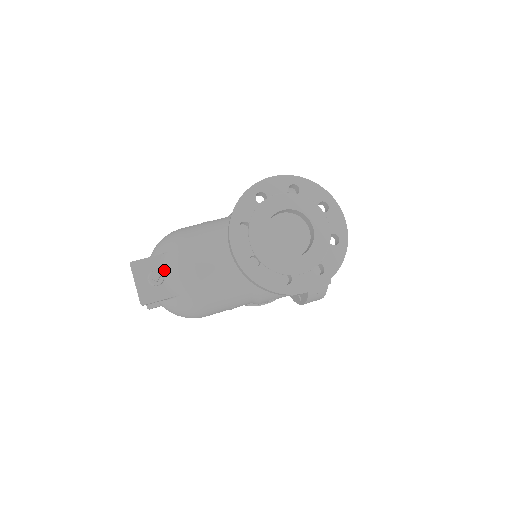
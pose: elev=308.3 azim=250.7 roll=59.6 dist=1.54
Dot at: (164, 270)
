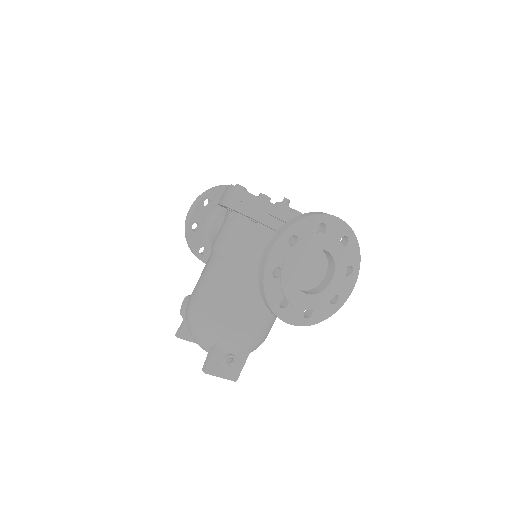
Dot at: (228, 351)
